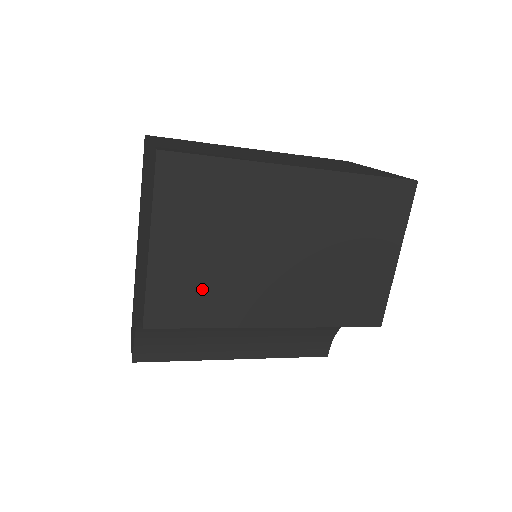
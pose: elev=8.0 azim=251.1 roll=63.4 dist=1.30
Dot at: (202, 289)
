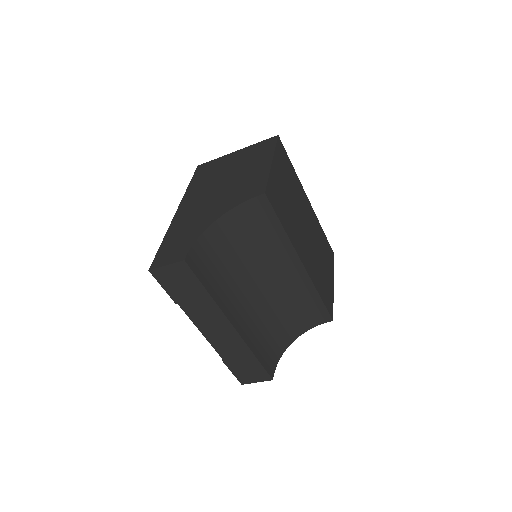
Dot at: (284, 206)
